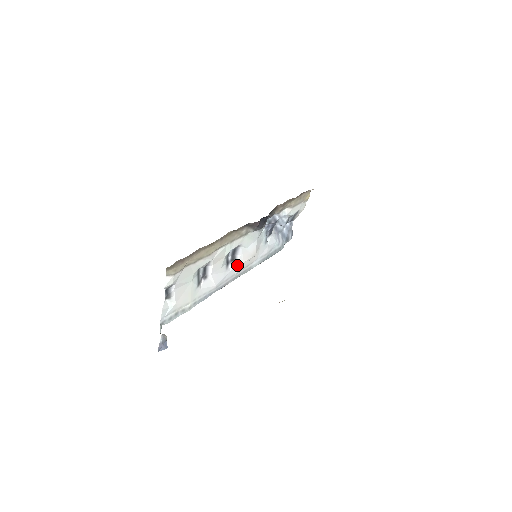
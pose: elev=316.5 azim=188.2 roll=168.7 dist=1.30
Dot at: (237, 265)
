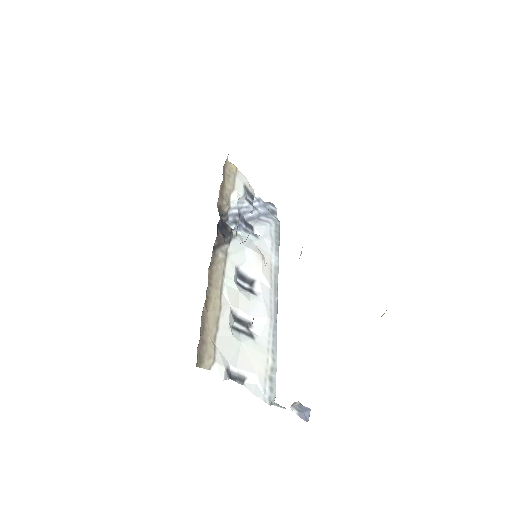
Dot at: (261, 282)
